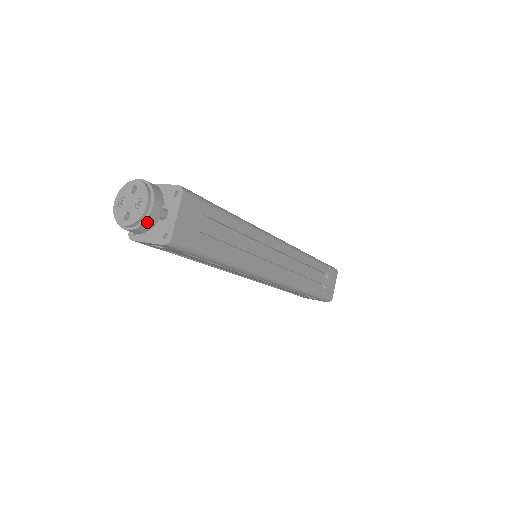
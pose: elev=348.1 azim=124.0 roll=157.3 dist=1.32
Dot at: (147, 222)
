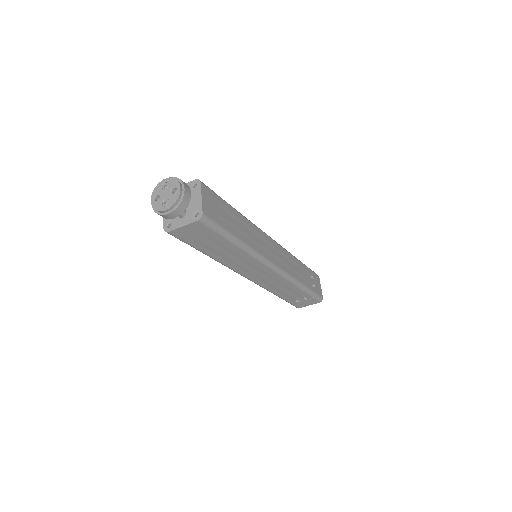
Dot at: (160, 215)
